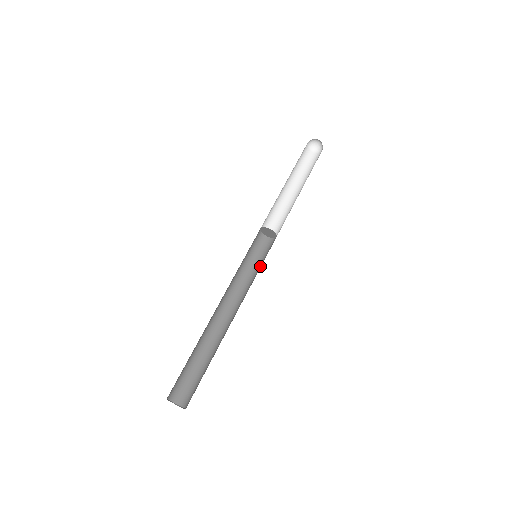
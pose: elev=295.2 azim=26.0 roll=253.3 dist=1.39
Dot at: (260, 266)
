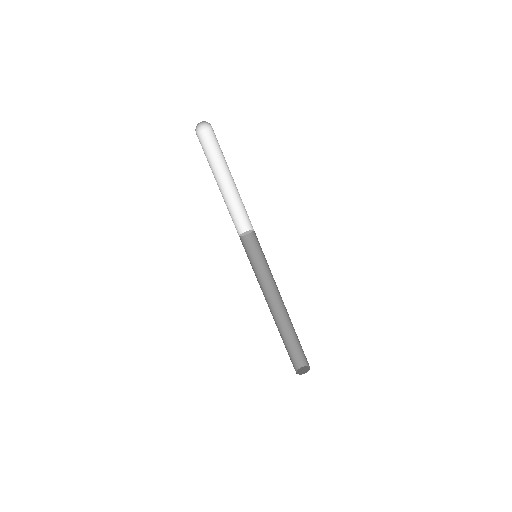
Dot at: occluded
